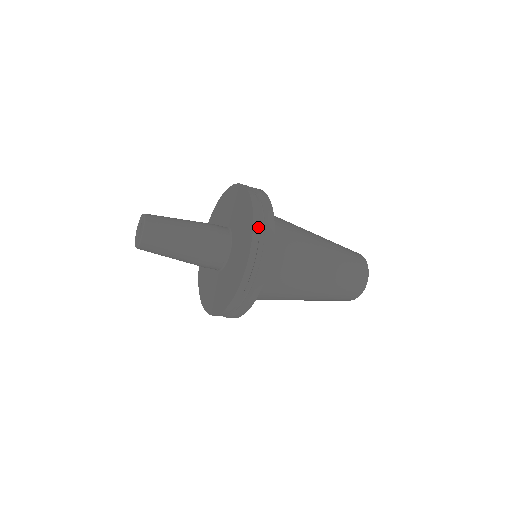
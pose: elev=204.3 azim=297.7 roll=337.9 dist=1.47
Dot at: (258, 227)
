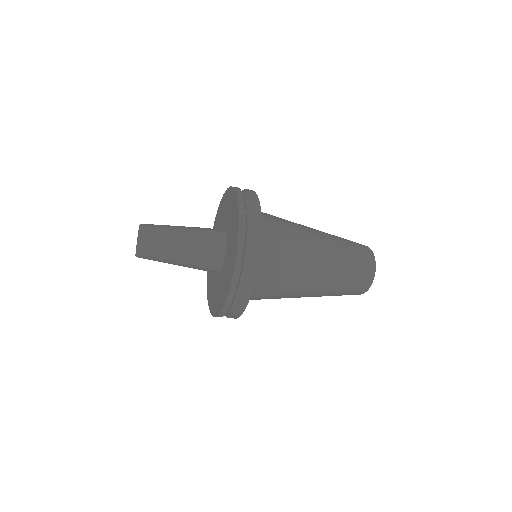
Dot at: (242, 199)
